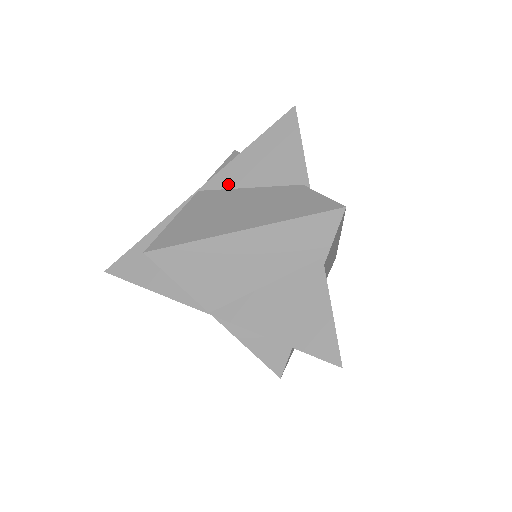
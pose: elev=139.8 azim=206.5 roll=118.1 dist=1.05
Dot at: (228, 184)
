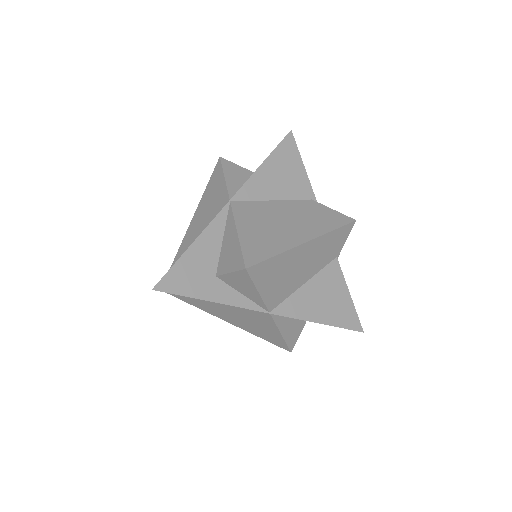
Dot at: (256, 196)
